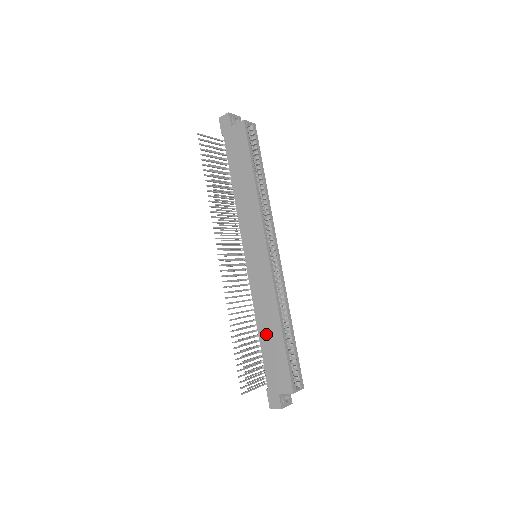
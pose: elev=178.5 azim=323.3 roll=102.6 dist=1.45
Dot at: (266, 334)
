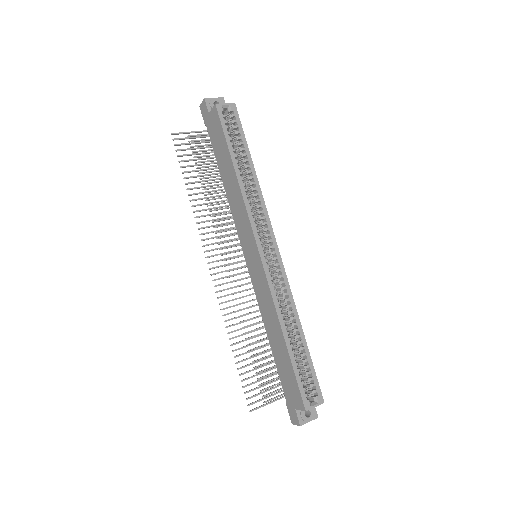
Dot at: (274, 343)
